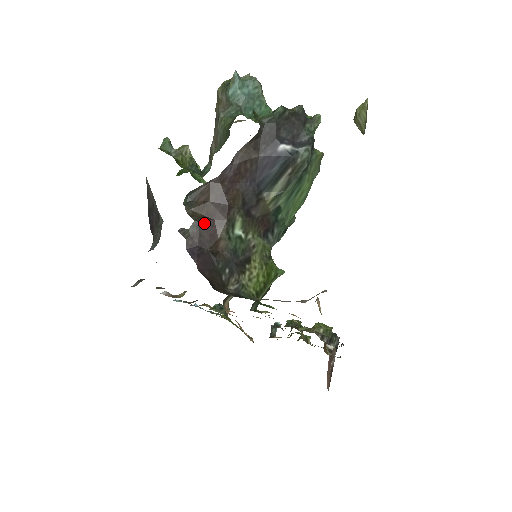
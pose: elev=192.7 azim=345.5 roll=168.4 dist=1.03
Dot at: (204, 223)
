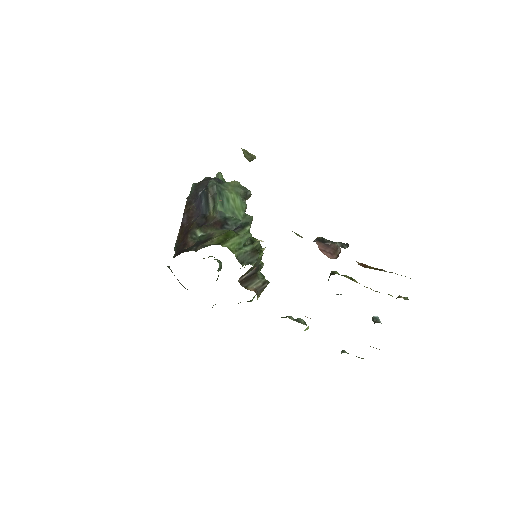
Dot at: (180, 245)
